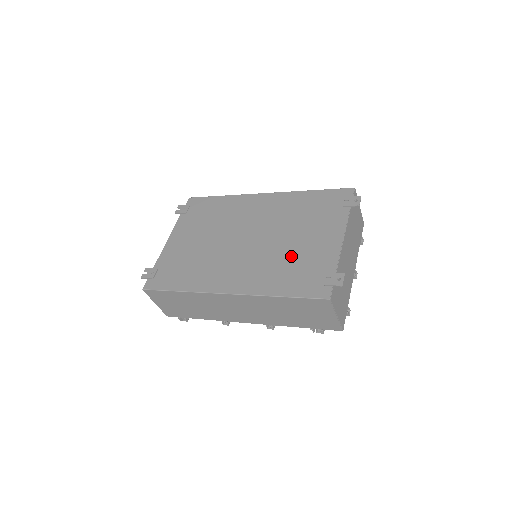
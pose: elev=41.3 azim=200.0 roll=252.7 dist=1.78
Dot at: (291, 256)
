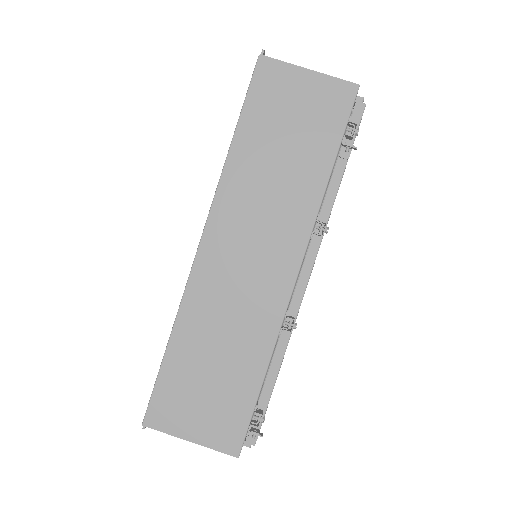
Dot at: occluded
